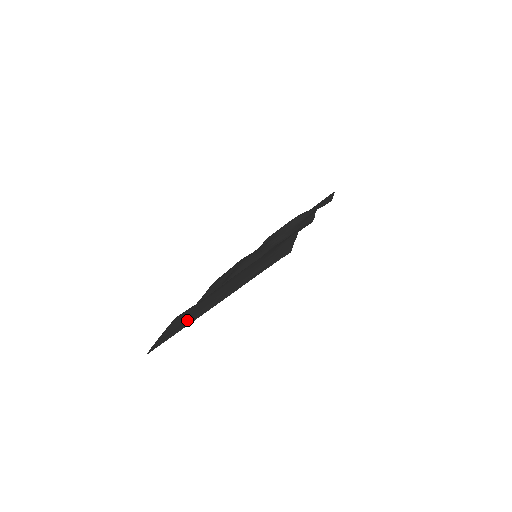
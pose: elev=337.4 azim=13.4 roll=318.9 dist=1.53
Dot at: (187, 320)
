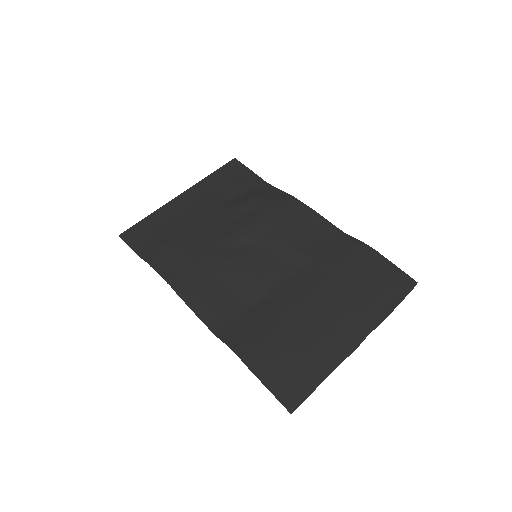
Dot at: (317, 360)
